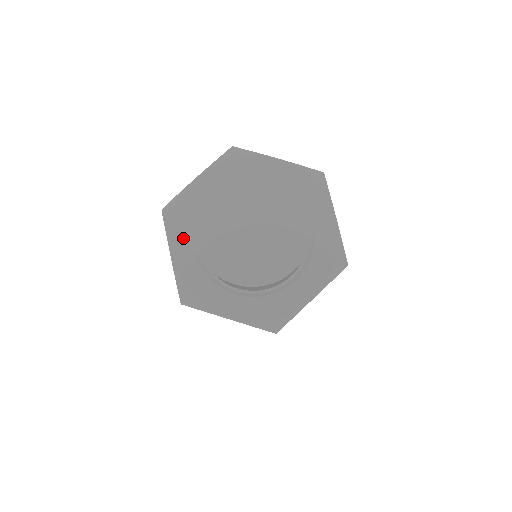
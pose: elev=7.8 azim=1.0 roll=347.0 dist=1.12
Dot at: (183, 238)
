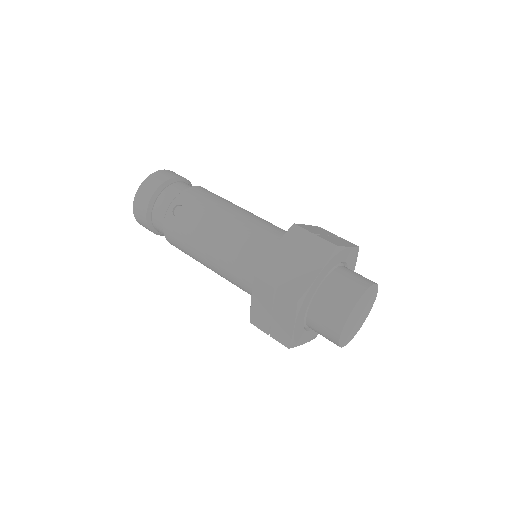
Dot at: (302, 314)
